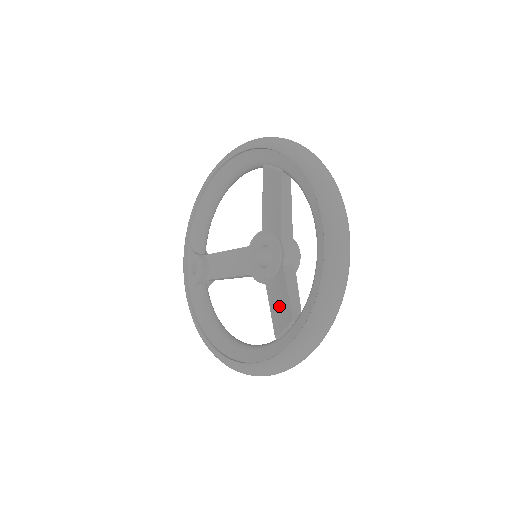
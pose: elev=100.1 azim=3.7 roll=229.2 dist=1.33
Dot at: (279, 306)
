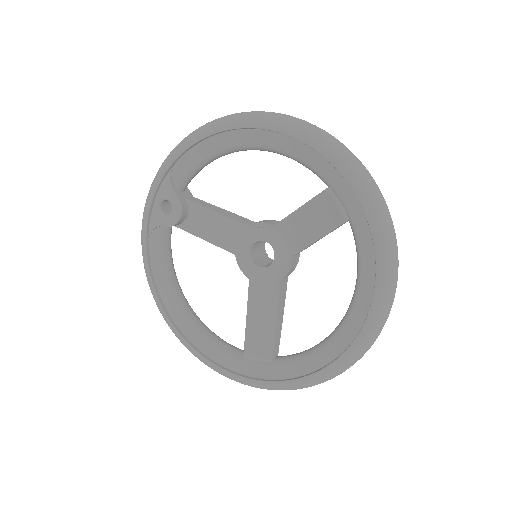
Dot at: (259, 325)
